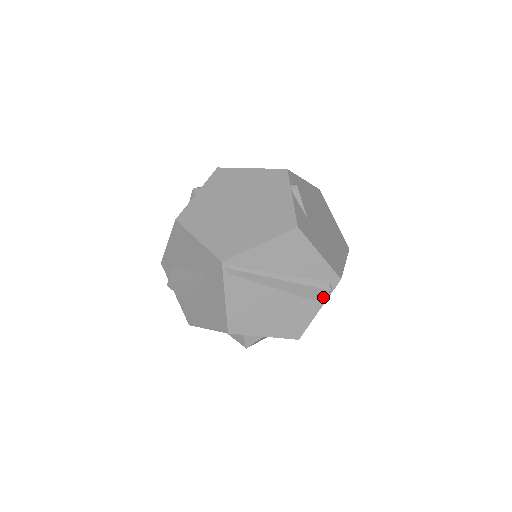
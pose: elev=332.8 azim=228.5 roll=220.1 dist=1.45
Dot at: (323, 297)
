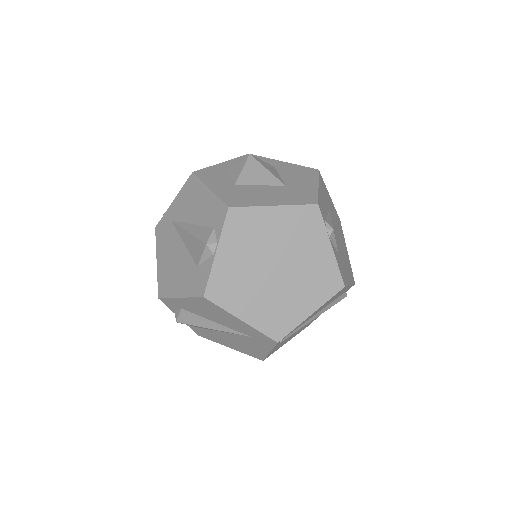
Dot at: occluded
